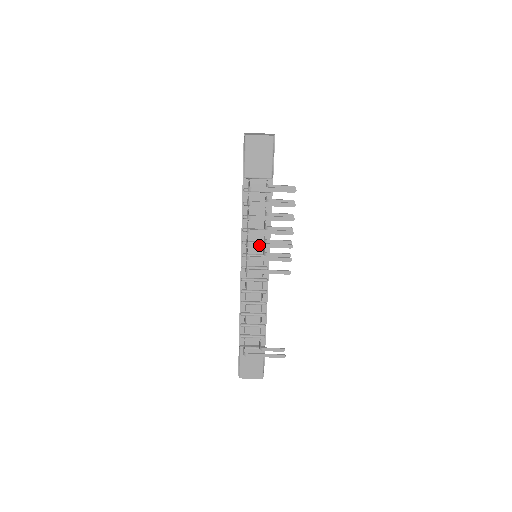
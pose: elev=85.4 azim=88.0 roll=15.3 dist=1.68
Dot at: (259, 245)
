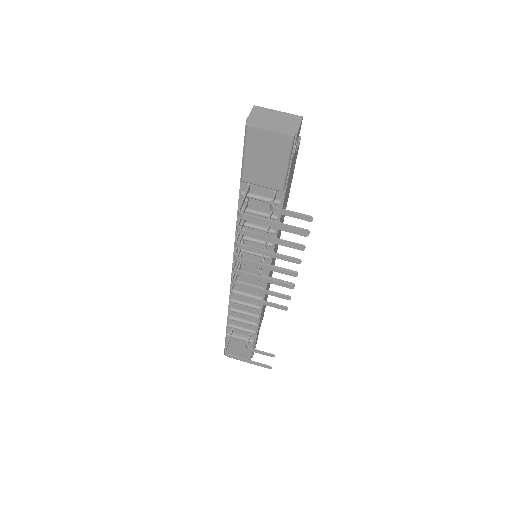
Dot at: (248, 275)
